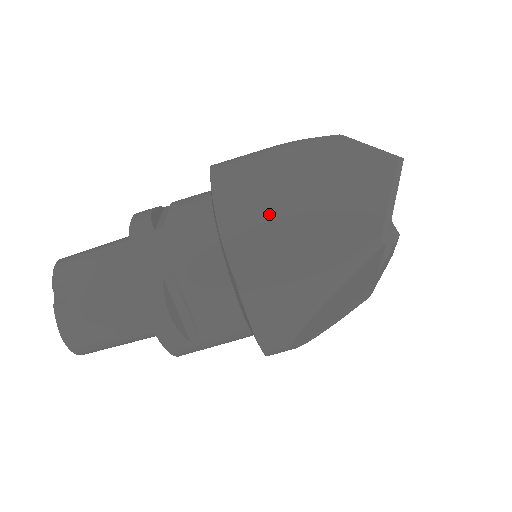
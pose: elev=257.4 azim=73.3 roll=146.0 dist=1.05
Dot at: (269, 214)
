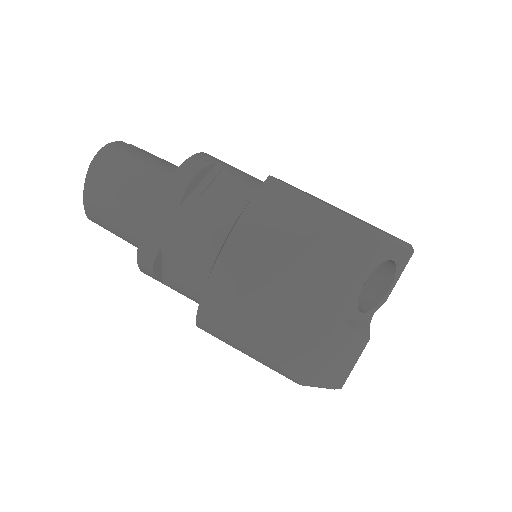
Dot at: occluded
